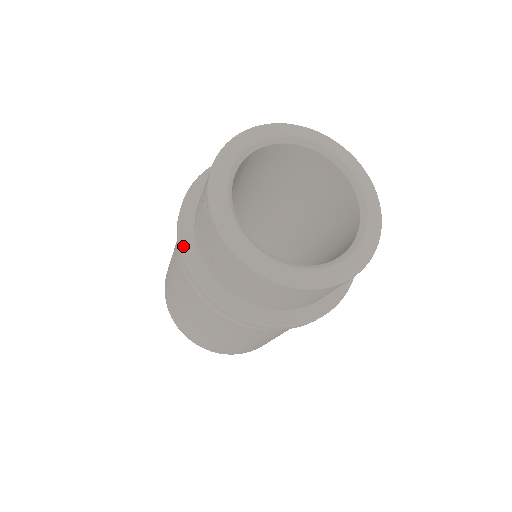
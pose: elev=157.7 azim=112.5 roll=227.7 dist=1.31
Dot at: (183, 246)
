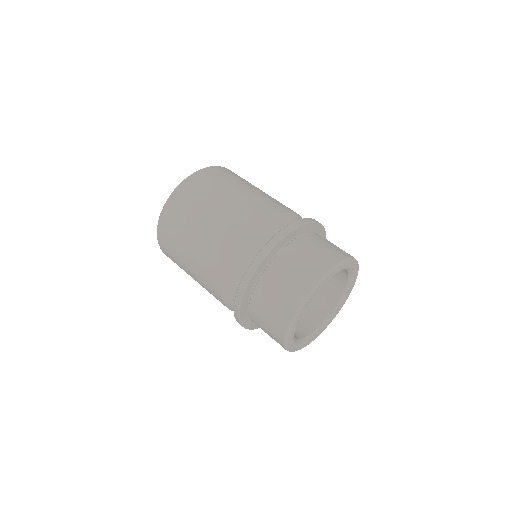
Dot at: (242, 322)
